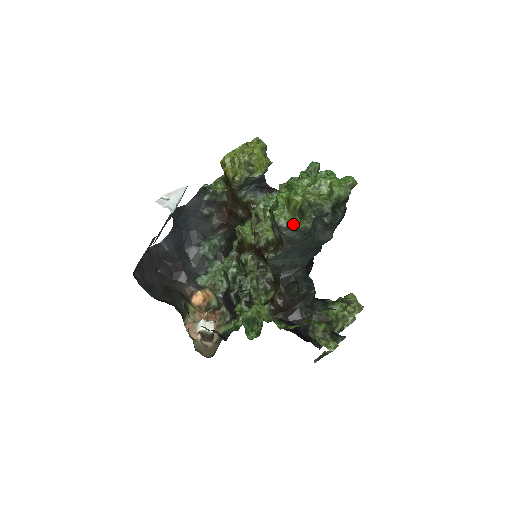
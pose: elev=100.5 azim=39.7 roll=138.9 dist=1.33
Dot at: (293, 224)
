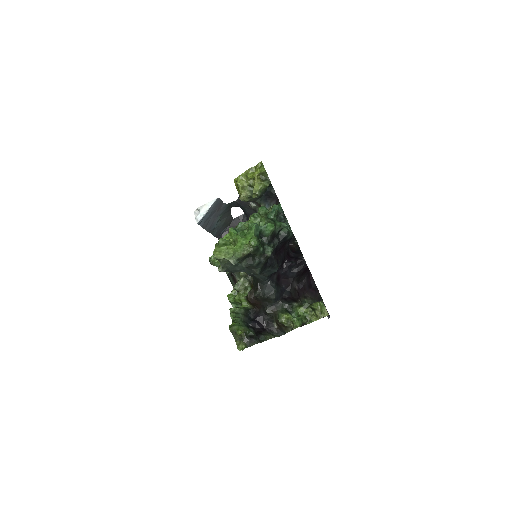
Dot at: (219, 264)
